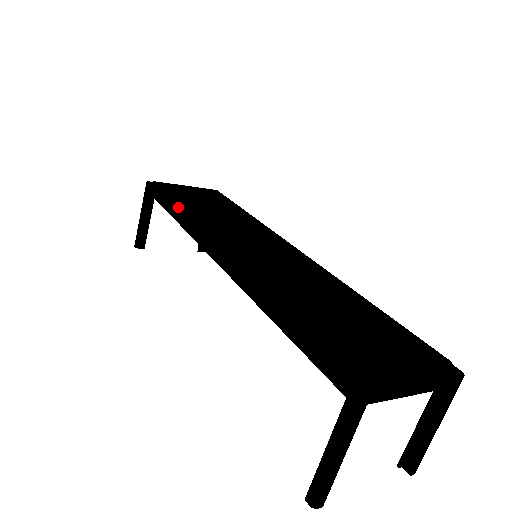
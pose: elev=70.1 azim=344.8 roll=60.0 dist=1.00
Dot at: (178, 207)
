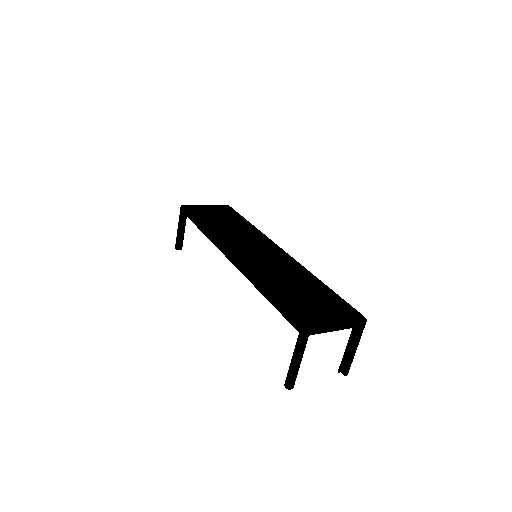
Dot at: (205, 225)
